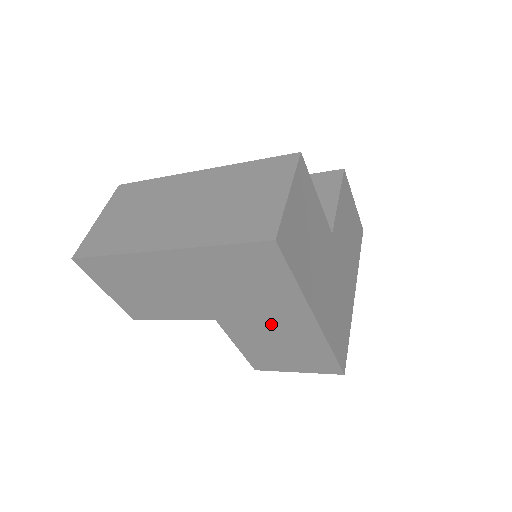
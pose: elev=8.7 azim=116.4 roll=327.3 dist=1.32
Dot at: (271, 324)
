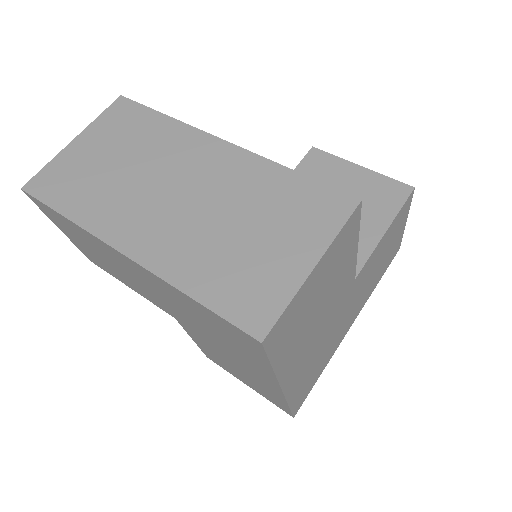
Dot at: (233, 359)
